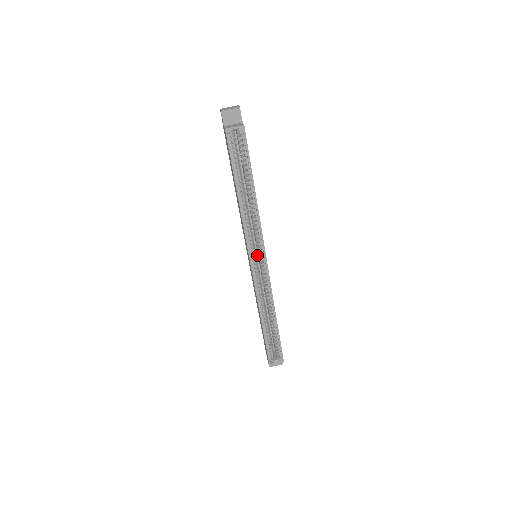
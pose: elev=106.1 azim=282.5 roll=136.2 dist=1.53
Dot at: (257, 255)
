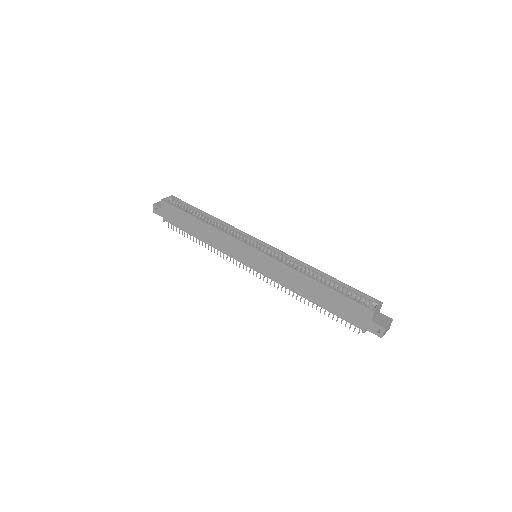
Dot at: occluded
